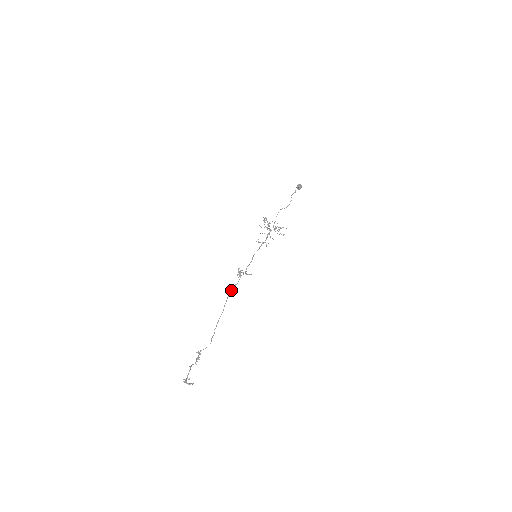
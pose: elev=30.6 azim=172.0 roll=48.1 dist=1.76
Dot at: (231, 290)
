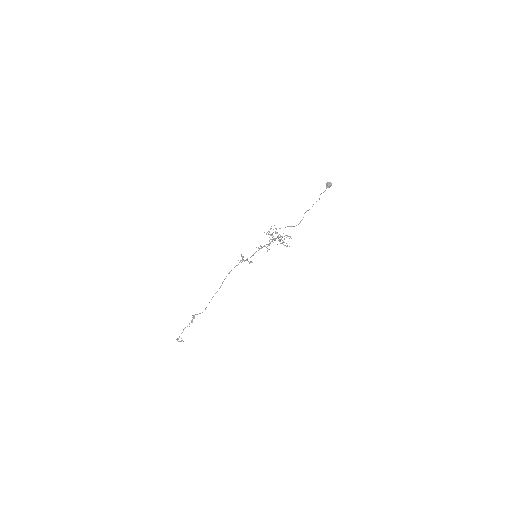
Dot at: occluded
